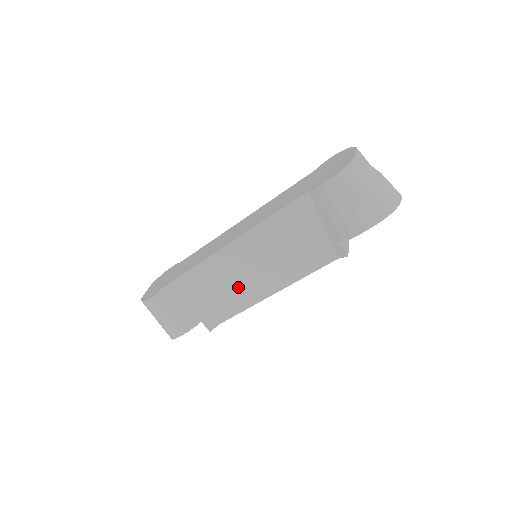
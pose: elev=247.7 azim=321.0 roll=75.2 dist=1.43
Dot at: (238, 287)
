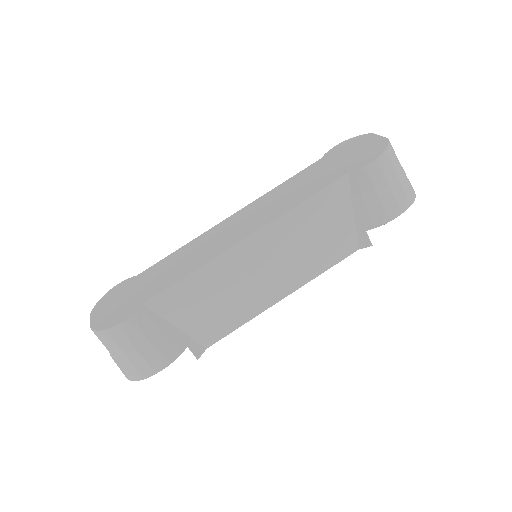
Dot at: (244, 294)
